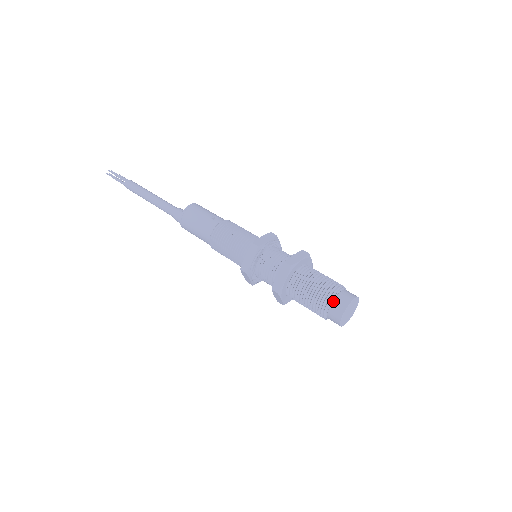
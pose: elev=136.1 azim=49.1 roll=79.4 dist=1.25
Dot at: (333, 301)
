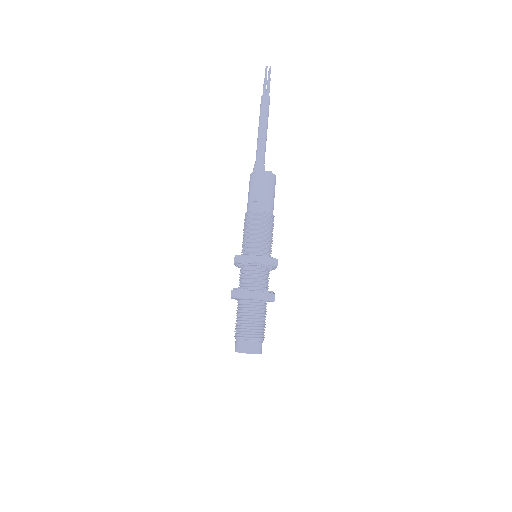
Dot at: (236, 339)
